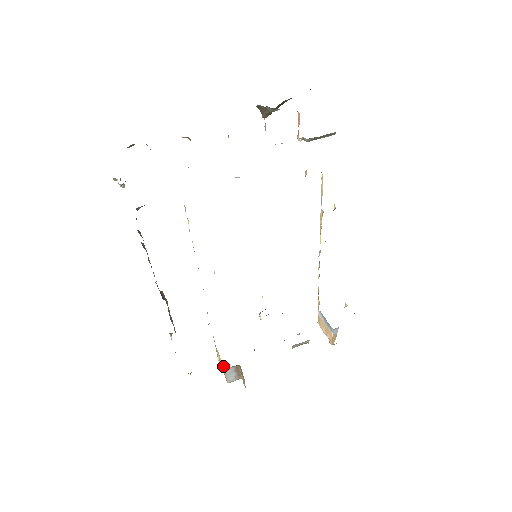
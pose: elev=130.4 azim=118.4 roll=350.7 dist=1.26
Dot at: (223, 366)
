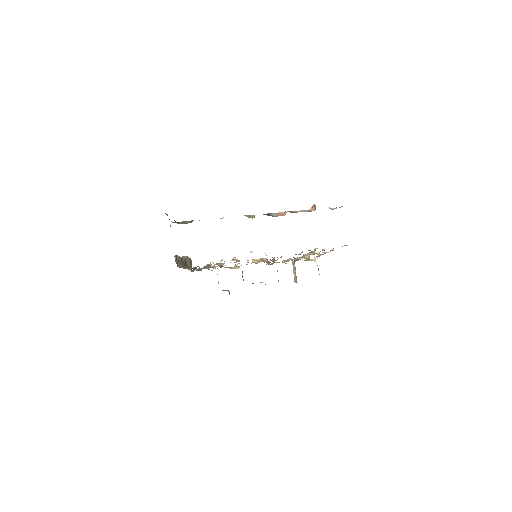
Dot at: occluded
